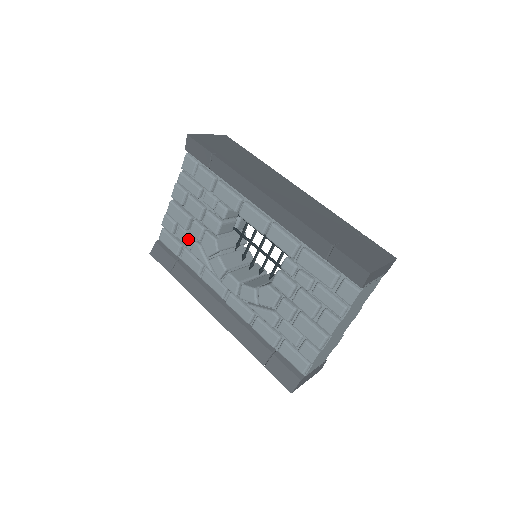
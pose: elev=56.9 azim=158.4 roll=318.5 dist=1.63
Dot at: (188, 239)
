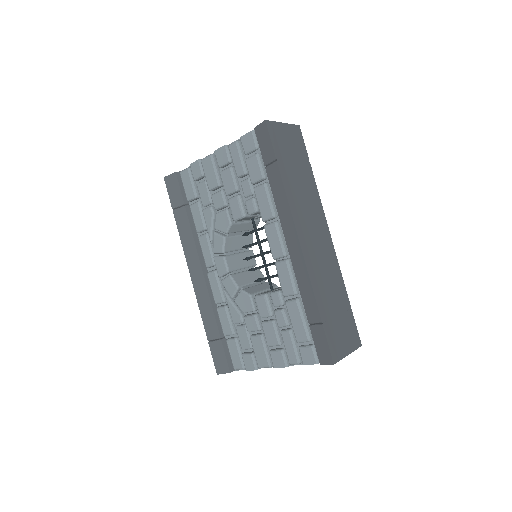
Dot at: (207, 198)
